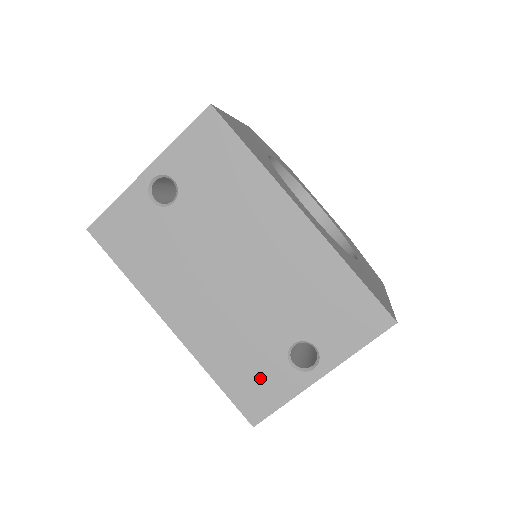
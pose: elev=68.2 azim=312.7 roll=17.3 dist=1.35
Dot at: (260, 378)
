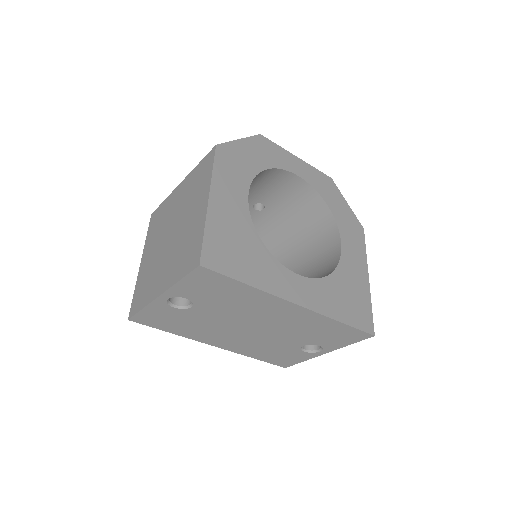
Dot at: (285, 356)
